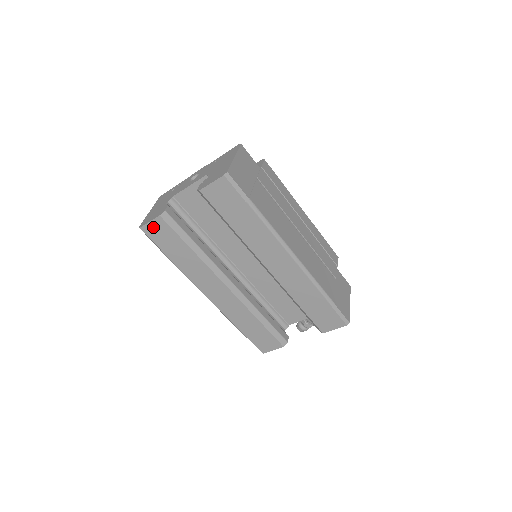
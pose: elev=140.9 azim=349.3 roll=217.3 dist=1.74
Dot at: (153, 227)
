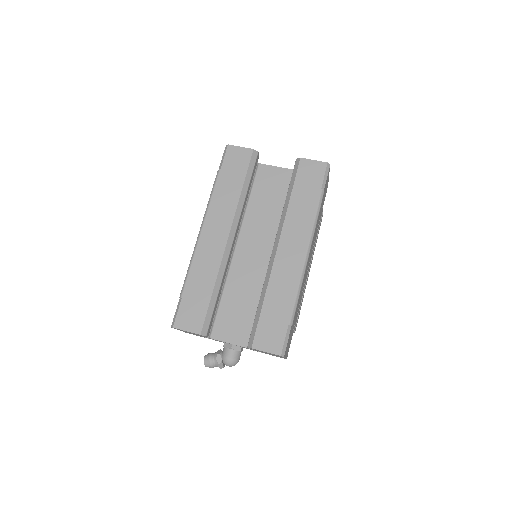
Dot at: (238, 152)
